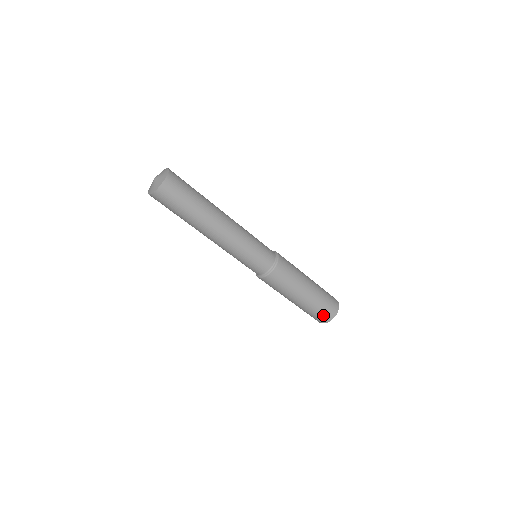
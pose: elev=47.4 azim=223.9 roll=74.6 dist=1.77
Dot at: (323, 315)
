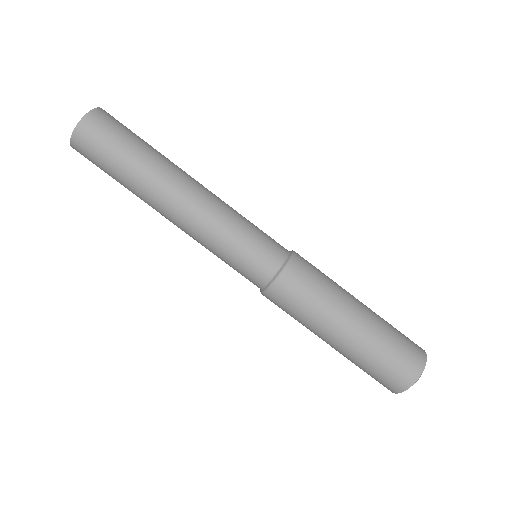
Dot at: (402, 362)
